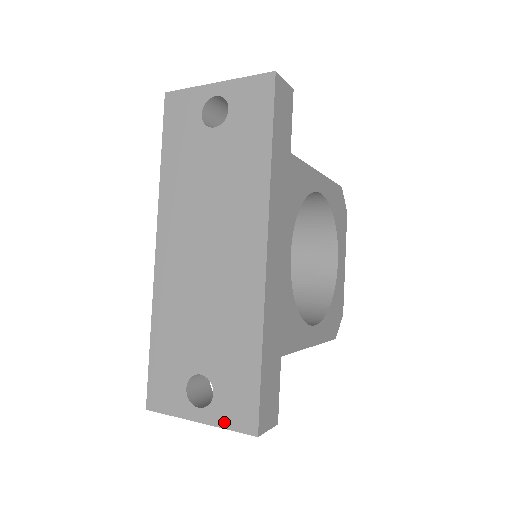
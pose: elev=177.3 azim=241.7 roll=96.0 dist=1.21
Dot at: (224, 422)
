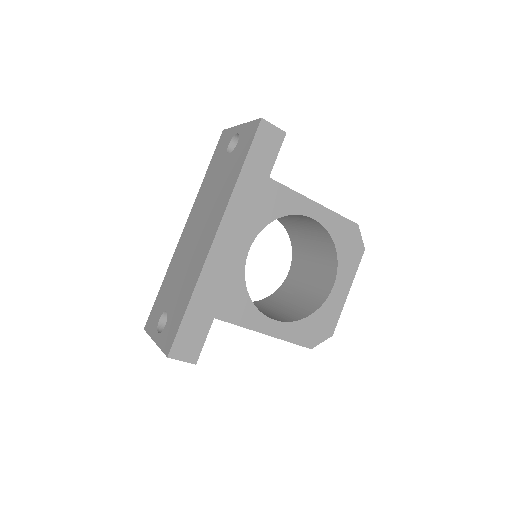
Dot at: (161, 344)
